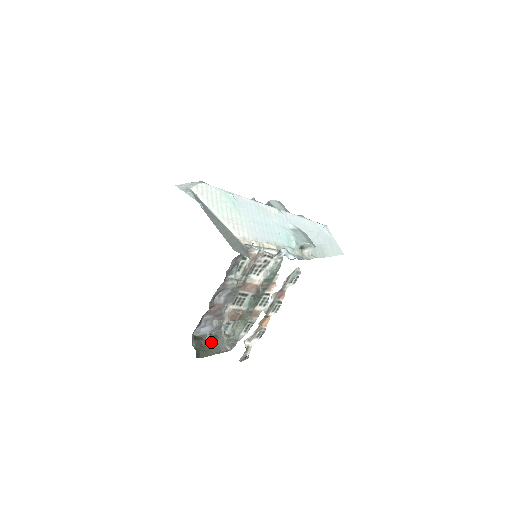
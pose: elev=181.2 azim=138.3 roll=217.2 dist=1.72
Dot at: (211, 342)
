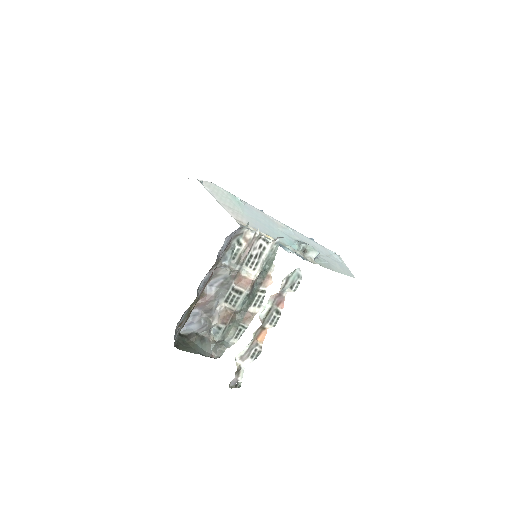
Dot at: (196, 342)
